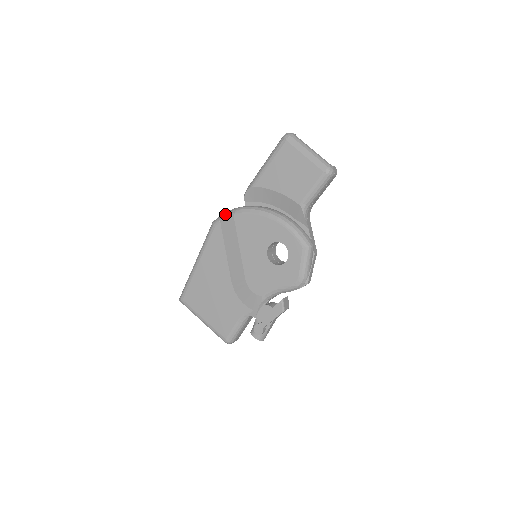
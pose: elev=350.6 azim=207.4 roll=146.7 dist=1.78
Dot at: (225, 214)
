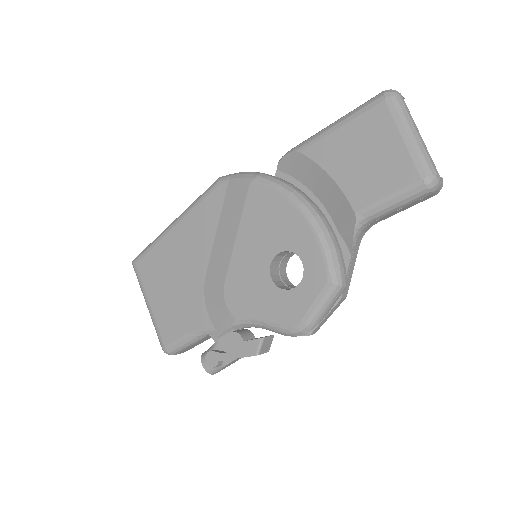
Dot at: (240, 174)
